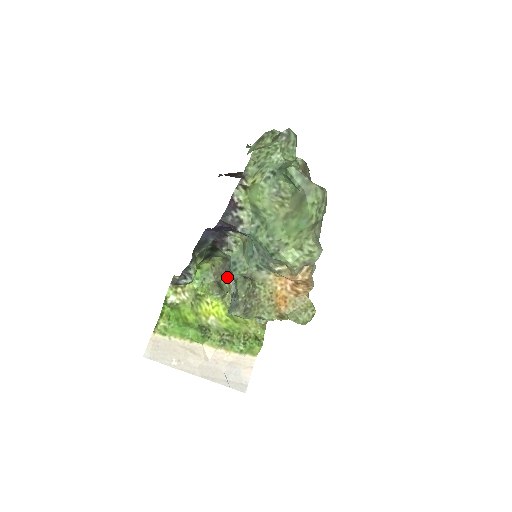
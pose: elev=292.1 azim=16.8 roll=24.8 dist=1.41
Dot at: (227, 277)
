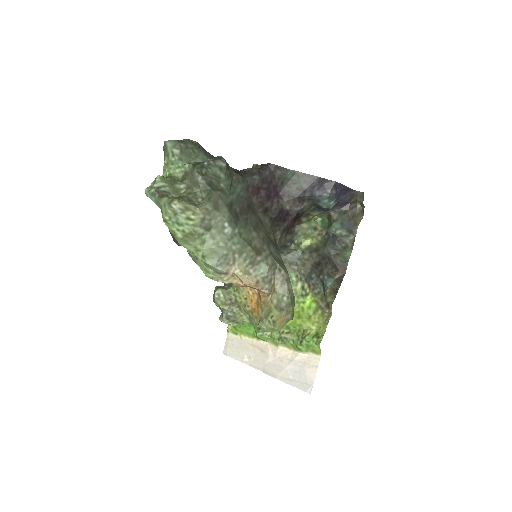
Dot at: (294, 270)
